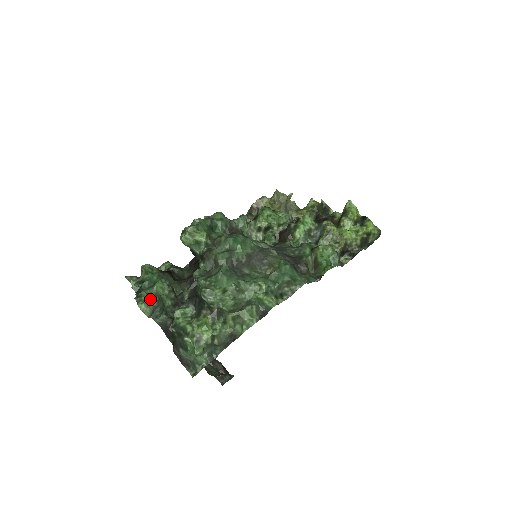
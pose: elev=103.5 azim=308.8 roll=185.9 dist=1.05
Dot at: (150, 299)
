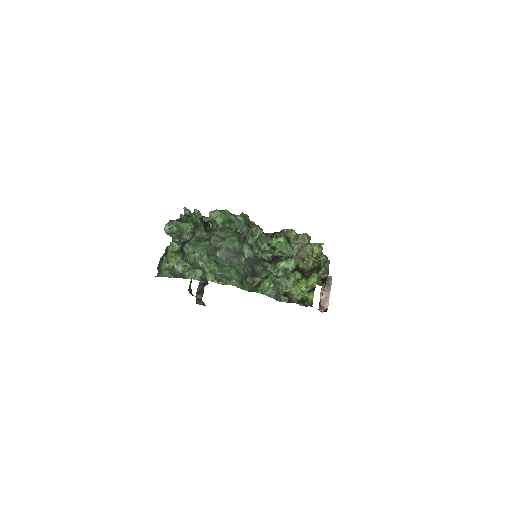
Dot at: (173, 227)
